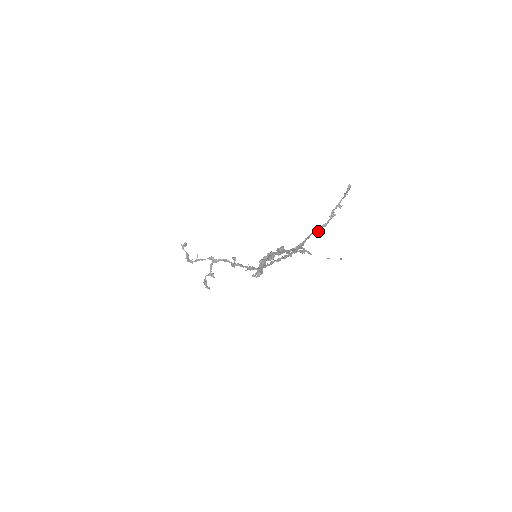
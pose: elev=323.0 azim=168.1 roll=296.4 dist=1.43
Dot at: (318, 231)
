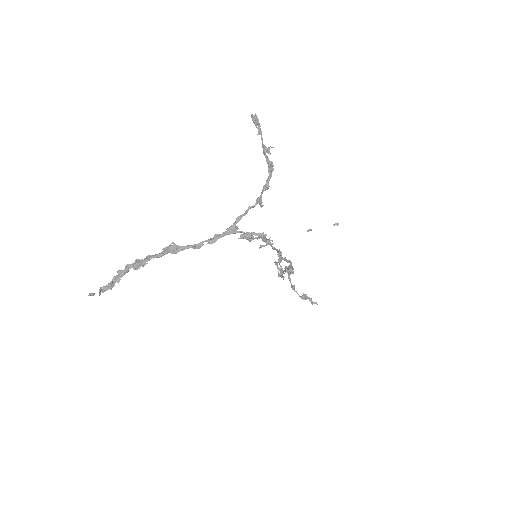
Dot at: (260, 199)
